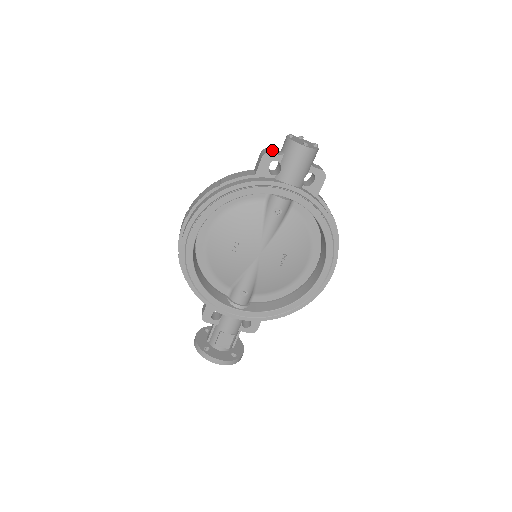
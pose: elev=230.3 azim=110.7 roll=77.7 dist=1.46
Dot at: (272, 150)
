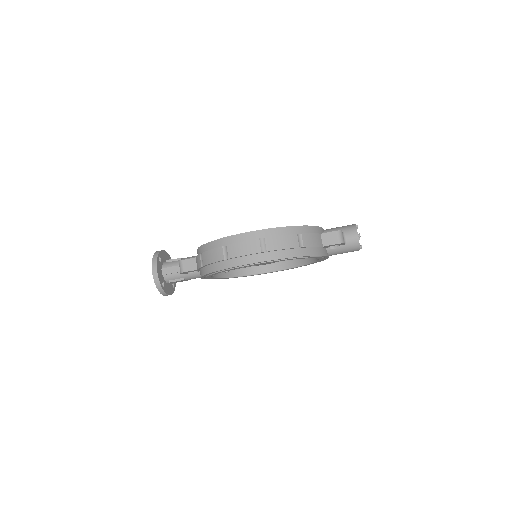
Dot at: (343, 236)
